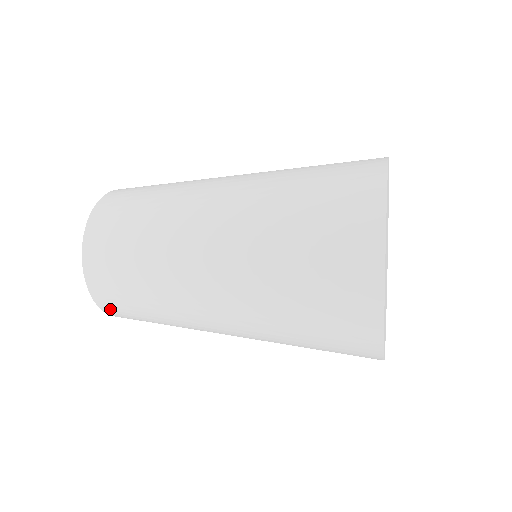
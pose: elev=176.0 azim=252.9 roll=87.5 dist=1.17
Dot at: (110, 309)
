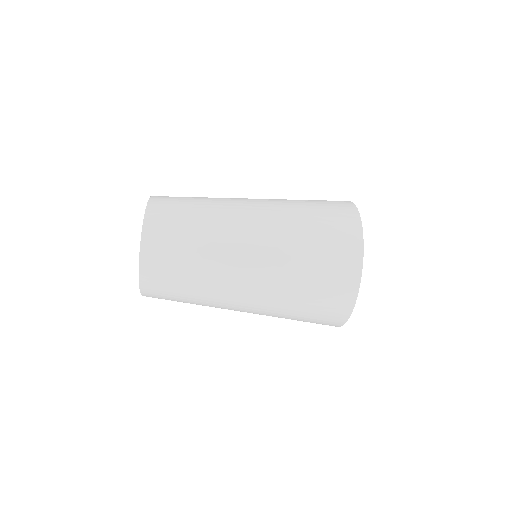
Dot at: (150, 288)
